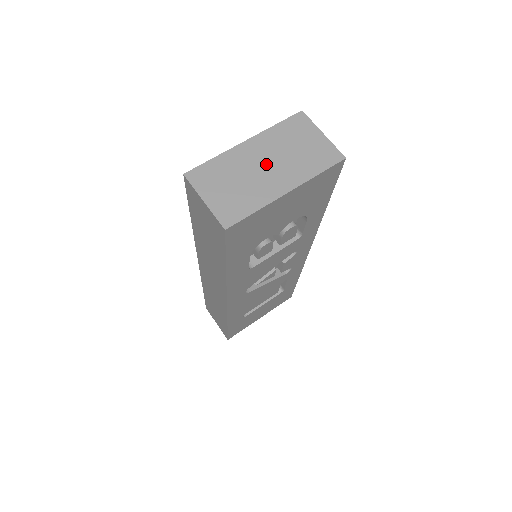
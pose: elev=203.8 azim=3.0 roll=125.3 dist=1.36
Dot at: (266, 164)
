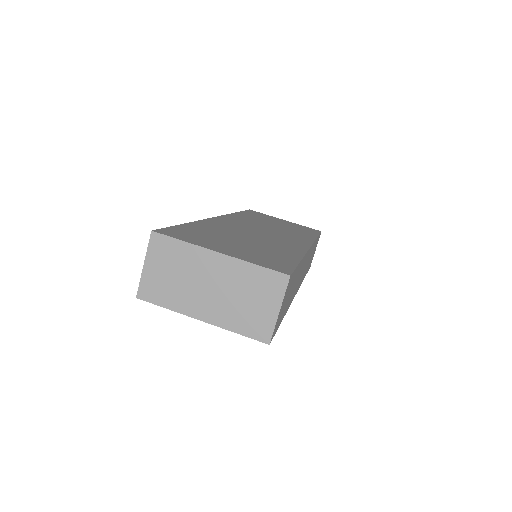
Dot at: (211, 286)
